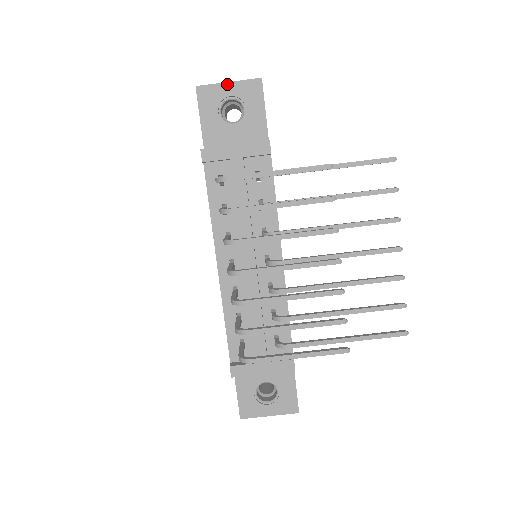
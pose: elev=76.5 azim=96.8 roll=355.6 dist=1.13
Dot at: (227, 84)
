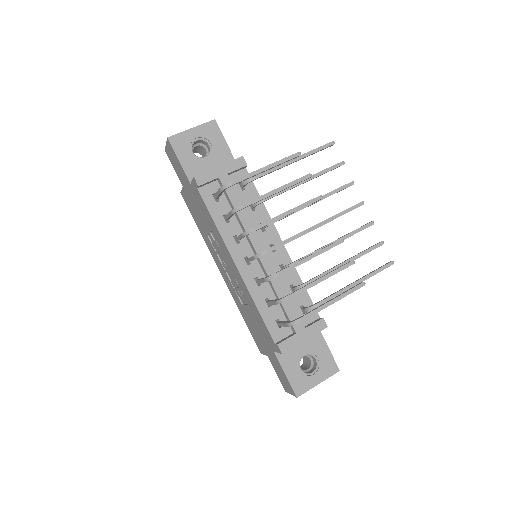
Dot at: (191, 130)
